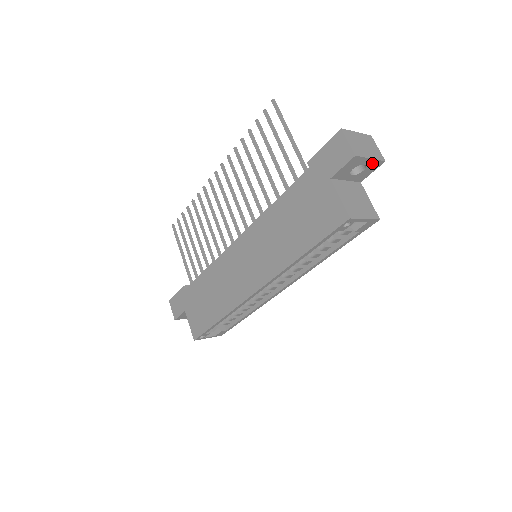
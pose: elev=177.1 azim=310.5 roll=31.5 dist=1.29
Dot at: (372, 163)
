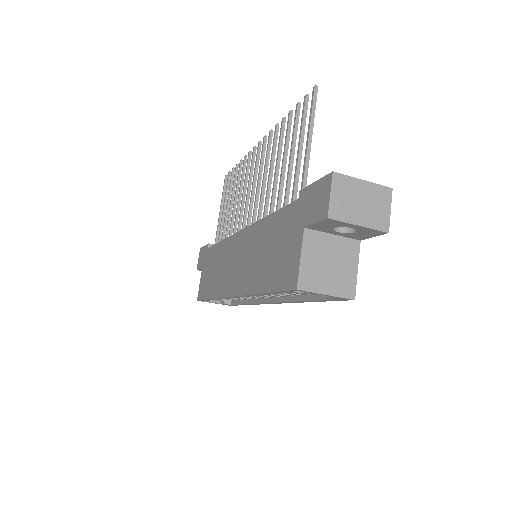
Dot at: (366, 229)
